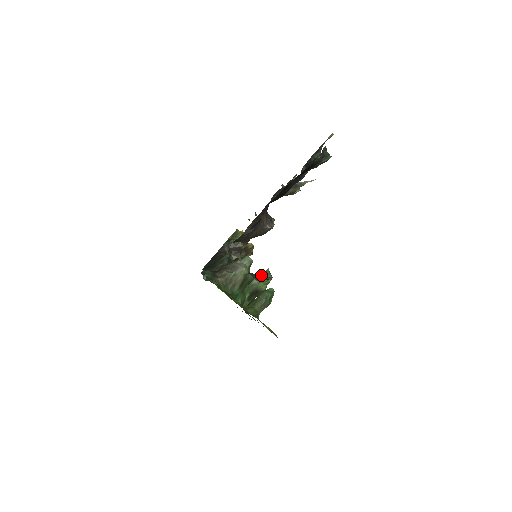
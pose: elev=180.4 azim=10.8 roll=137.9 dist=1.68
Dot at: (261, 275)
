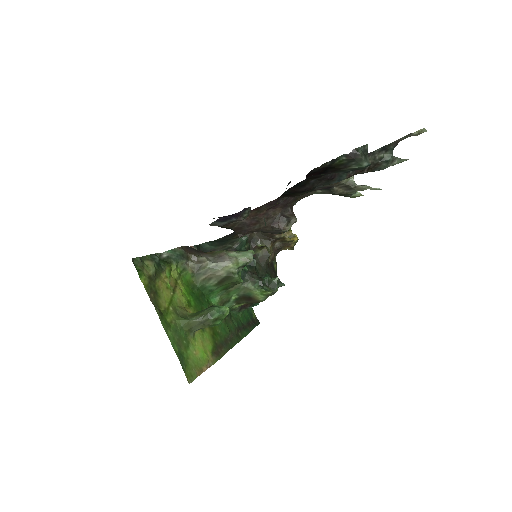
Dot at: (264, 281)
